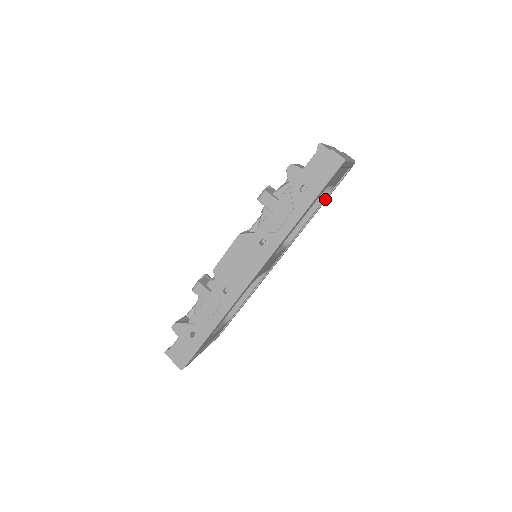
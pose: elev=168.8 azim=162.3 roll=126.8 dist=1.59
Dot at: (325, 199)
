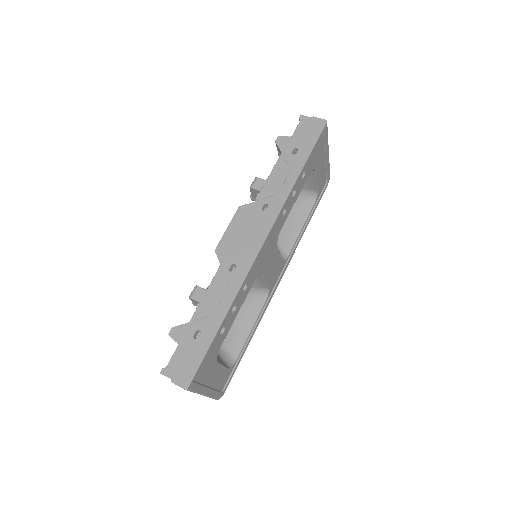
Dot at: (311, 213)
